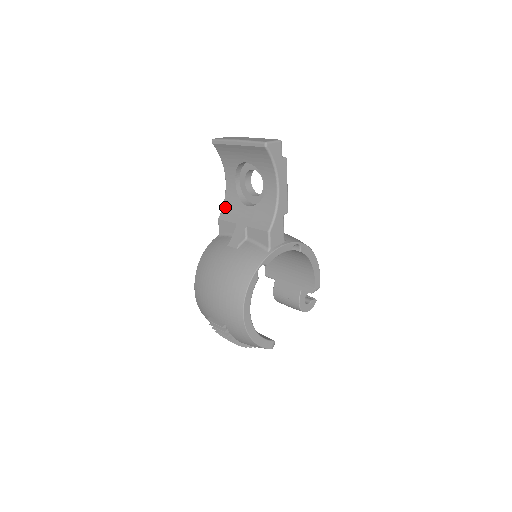
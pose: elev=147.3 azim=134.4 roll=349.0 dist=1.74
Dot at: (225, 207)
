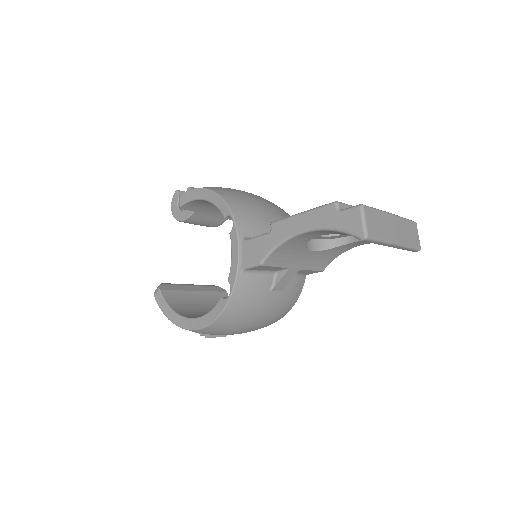
Dot at: (278, 252)
